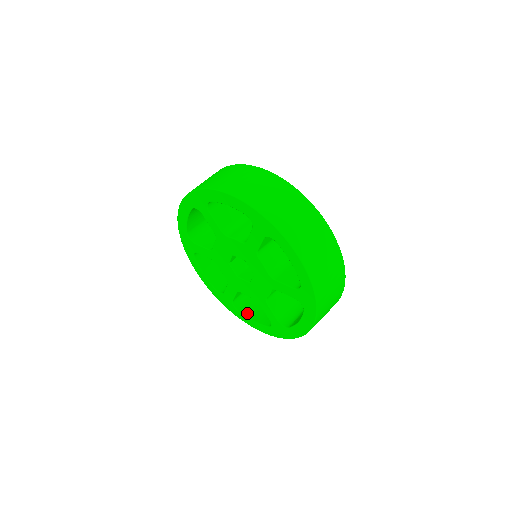
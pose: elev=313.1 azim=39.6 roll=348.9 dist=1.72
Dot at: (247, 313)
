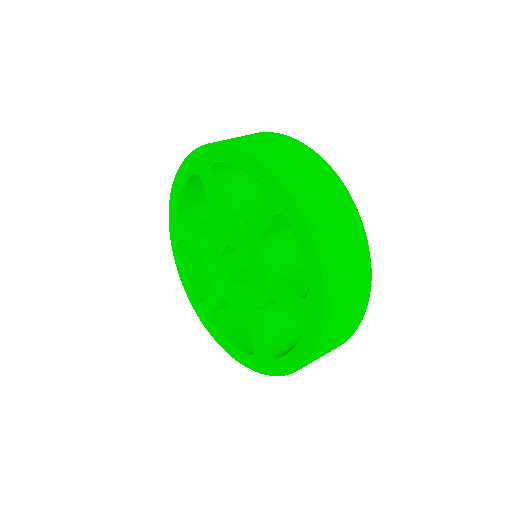
Dot at: occluded
